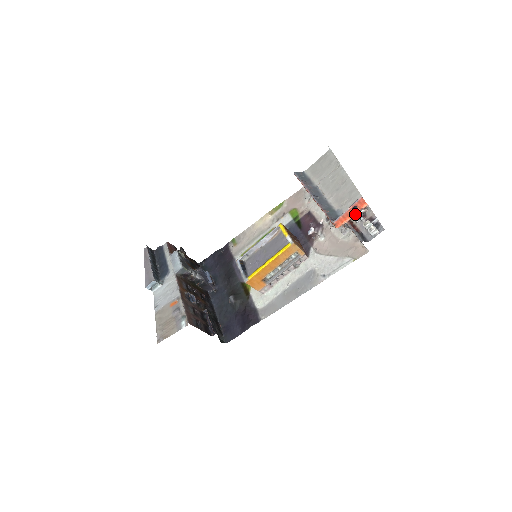
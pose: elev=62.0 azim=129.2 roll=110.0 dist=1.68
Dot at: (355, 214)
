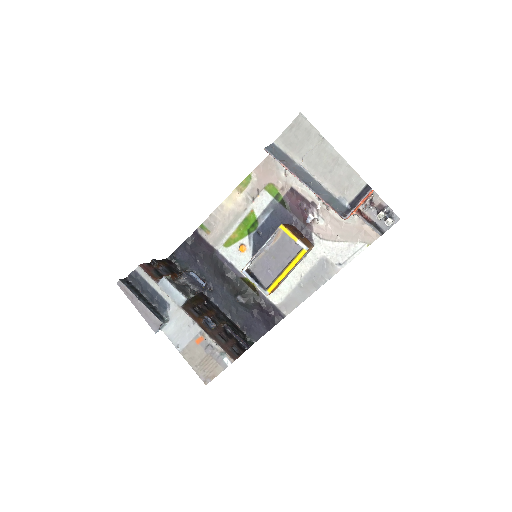
Dot at: (362, 203)
